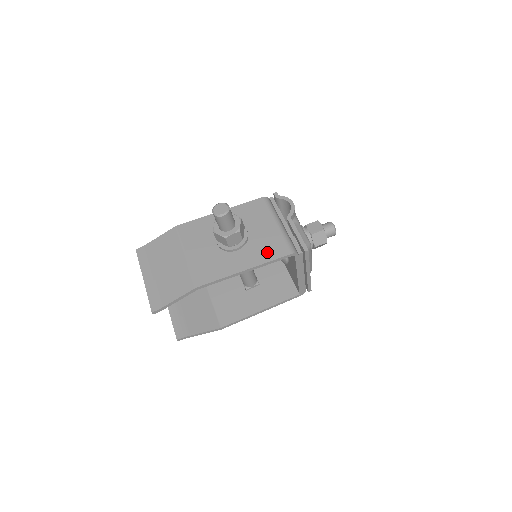
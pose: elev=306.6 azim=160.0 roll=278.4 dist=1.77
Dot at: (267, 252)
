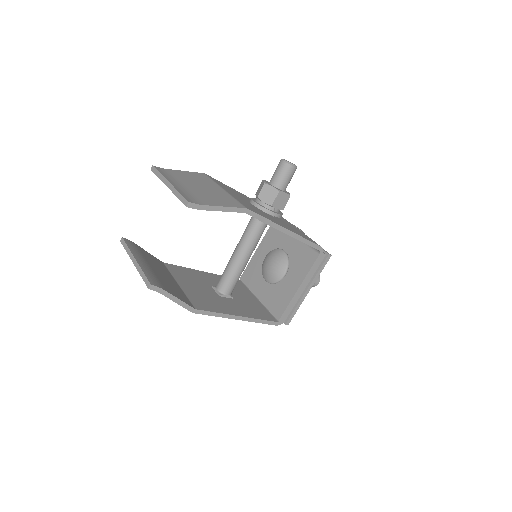
Dot at: (300, 234)
